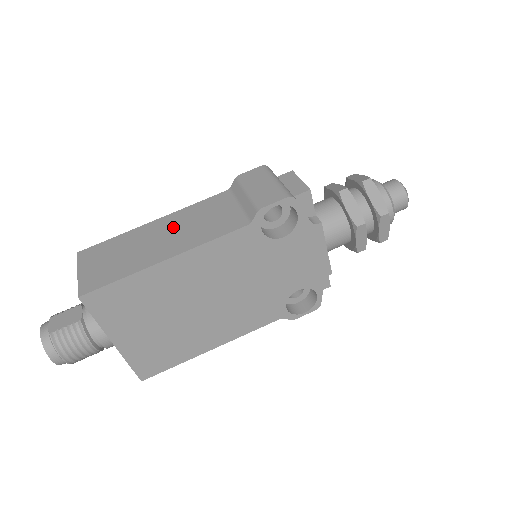
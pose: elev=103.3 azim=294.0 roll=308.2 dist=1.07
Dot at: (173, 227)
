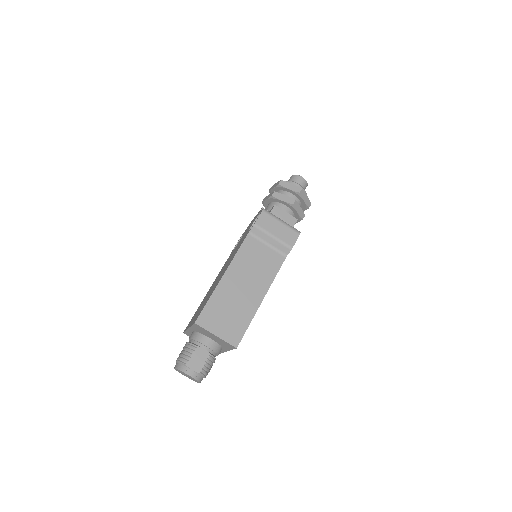
Dot at: (243, 276)
